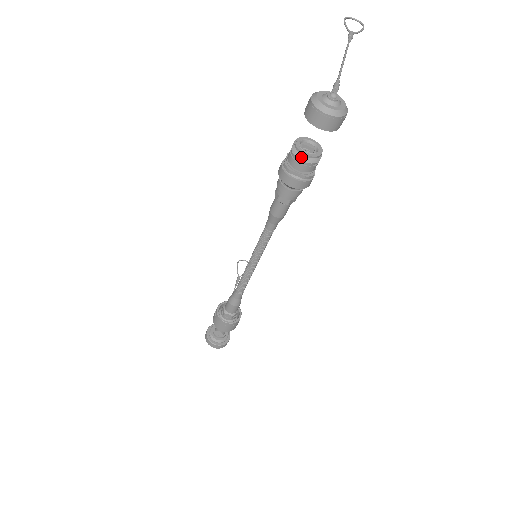
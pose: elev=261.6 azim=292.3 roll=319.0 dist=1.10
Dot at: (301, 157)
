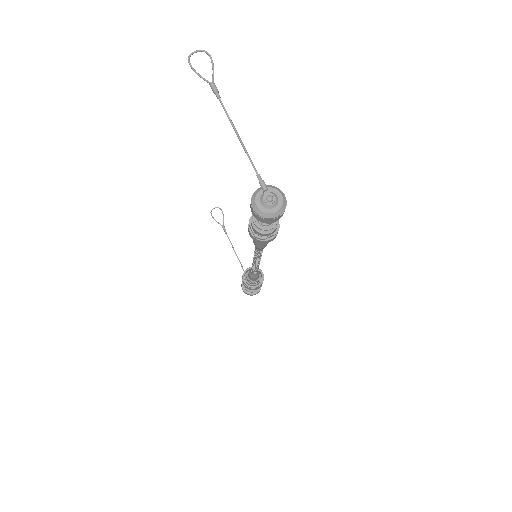
Dot at: (268, 232)
